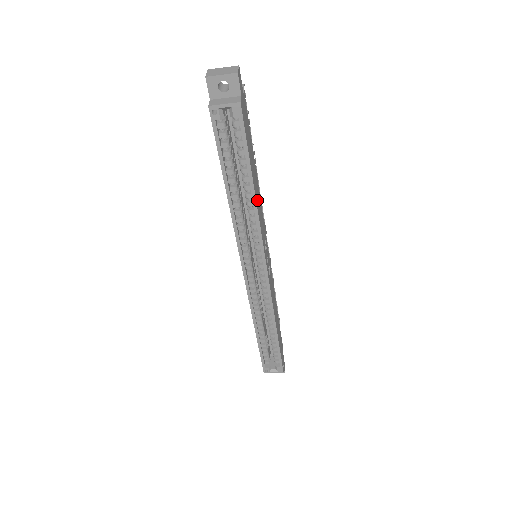
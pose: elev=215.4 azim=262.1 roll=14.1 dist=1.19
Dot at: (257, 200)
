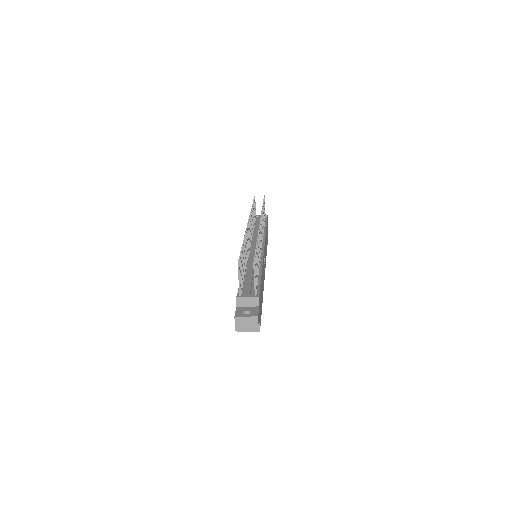
Dot at: occluded
